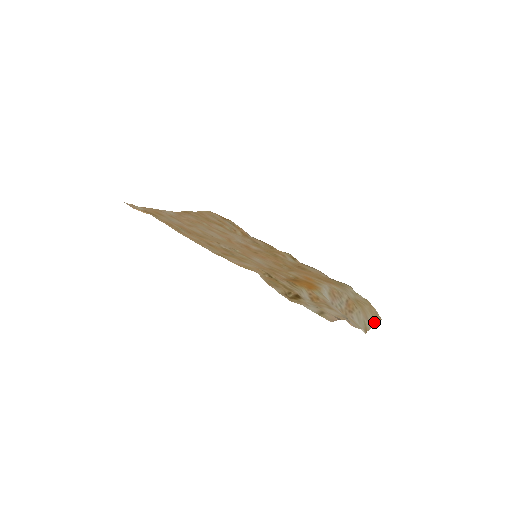
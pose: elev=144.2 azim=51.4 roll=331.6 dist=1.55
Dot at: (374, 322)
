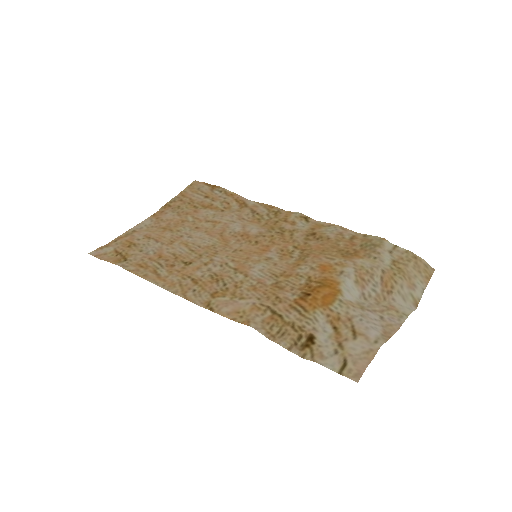
Dot at: (425, 283)
